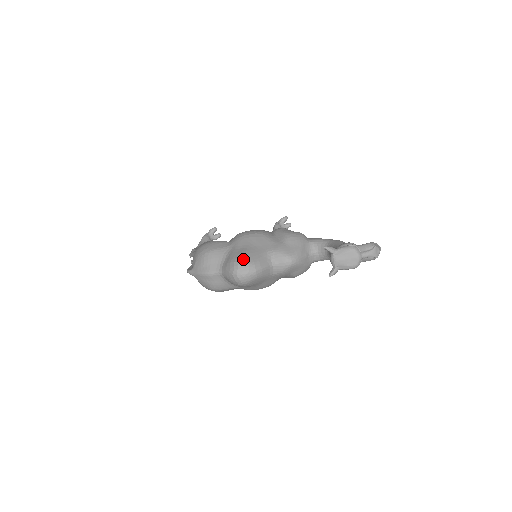
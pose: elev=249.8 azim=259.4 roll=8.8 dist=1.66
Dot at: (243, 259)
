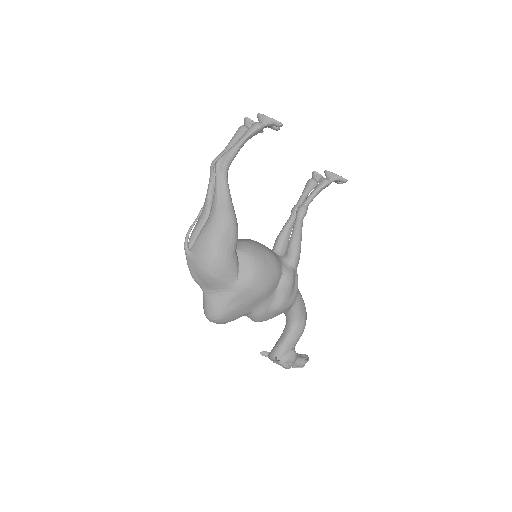
Dot at: (224, 319)
